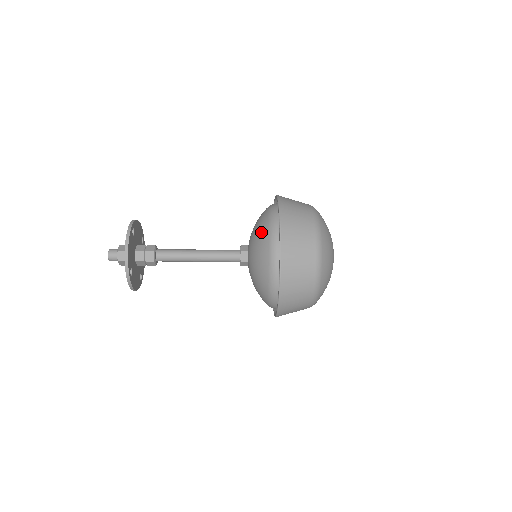
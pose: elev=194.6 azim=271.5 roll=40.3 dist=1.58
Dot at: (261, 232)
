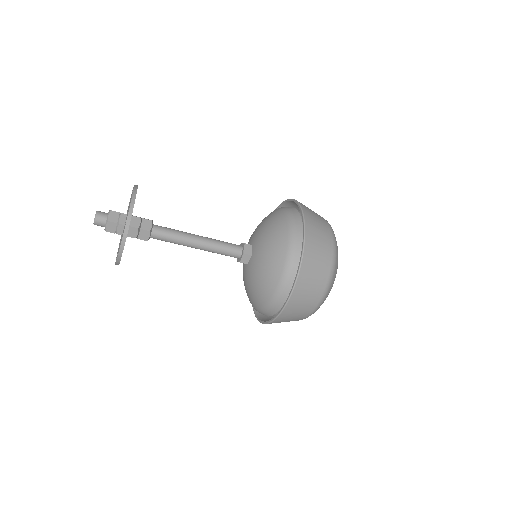
Dot at: (274, 218)
